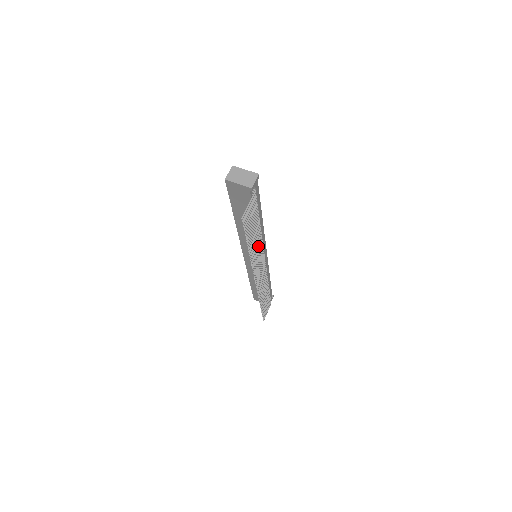
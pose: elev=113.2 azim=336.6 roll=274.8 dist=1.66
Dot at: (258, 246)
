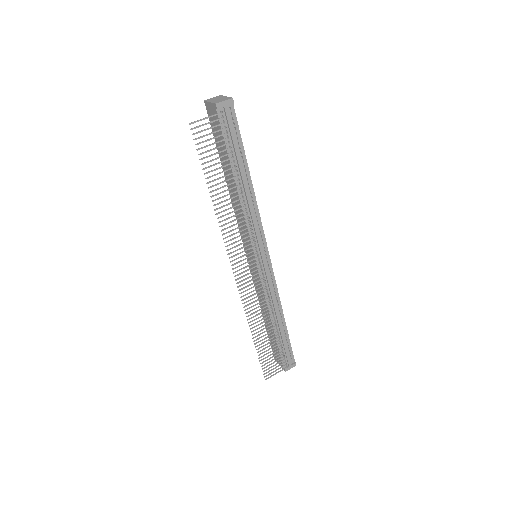
Dot at: occluded
